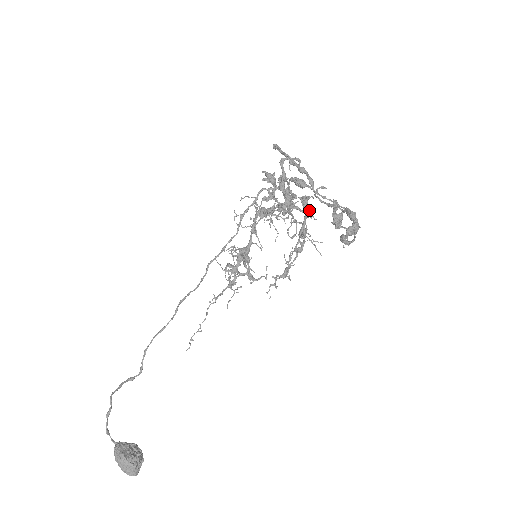
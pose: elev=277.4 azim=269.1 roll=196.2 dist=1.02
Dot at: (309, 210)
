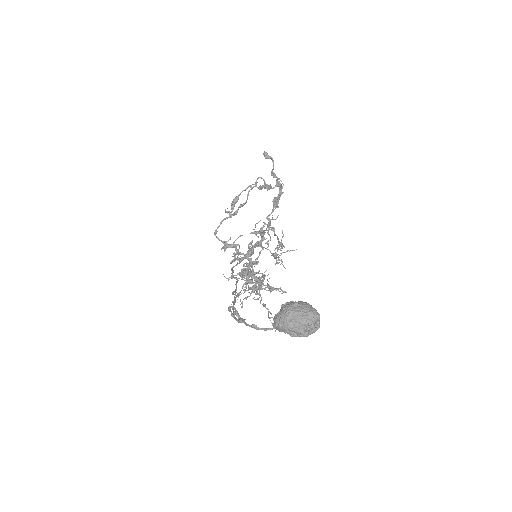
Dot at: (260, 229)
